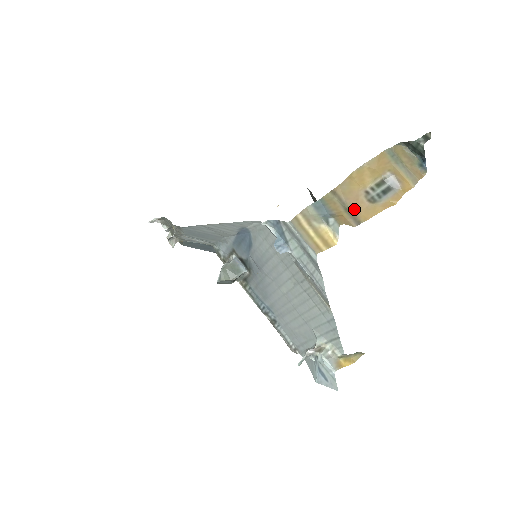
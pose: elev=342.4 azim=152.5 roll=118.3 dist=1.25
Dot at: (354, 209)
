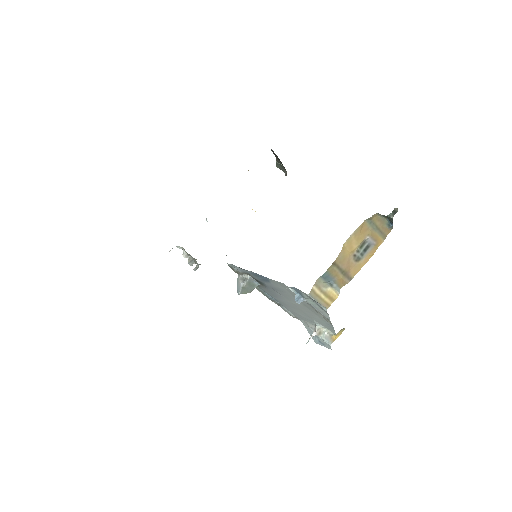
Dot at: (347, 270)
